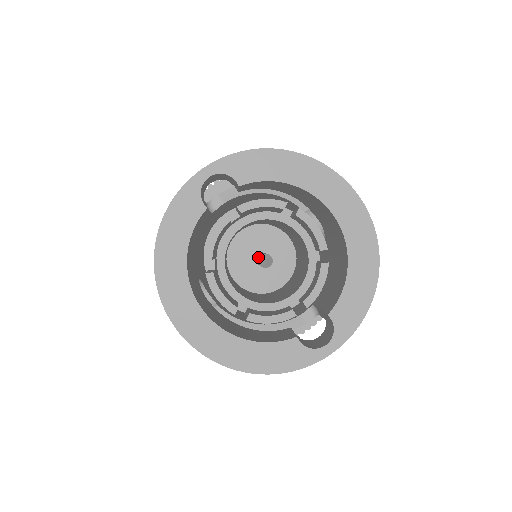
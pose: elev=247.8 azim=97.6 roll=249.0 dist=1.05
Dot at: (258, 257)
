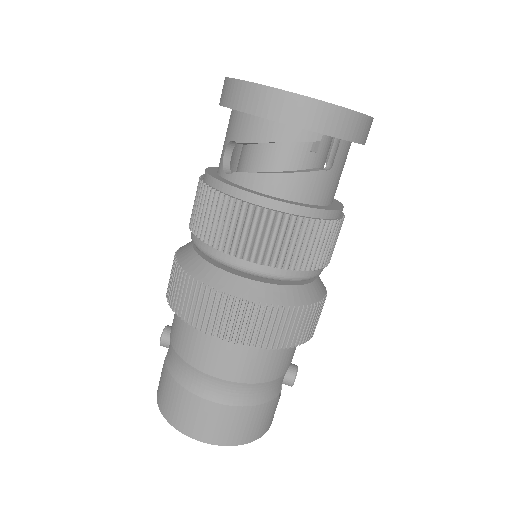
Dot at: occluded
